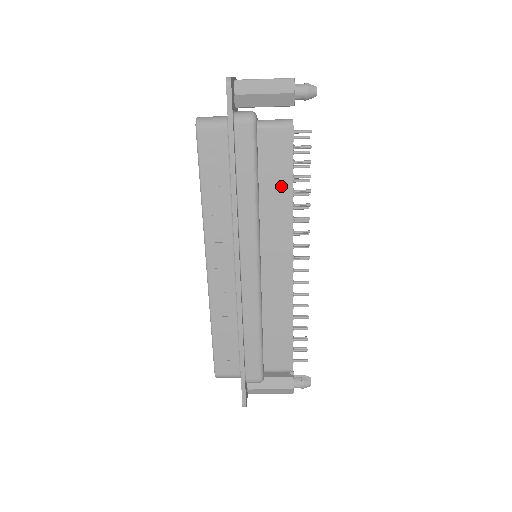
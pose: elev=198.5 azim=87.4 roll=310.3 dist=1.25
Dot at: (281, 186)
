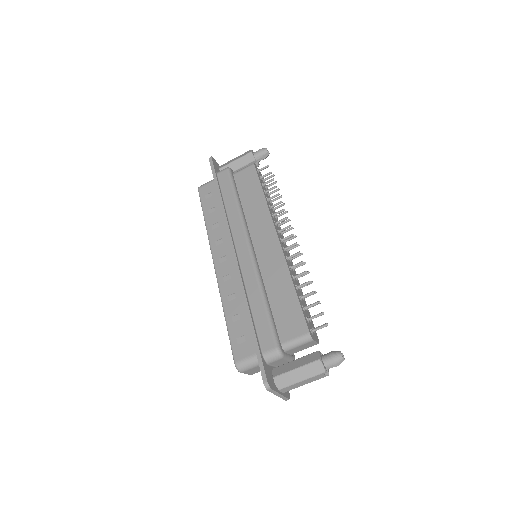
Dot at: (255, 195)
